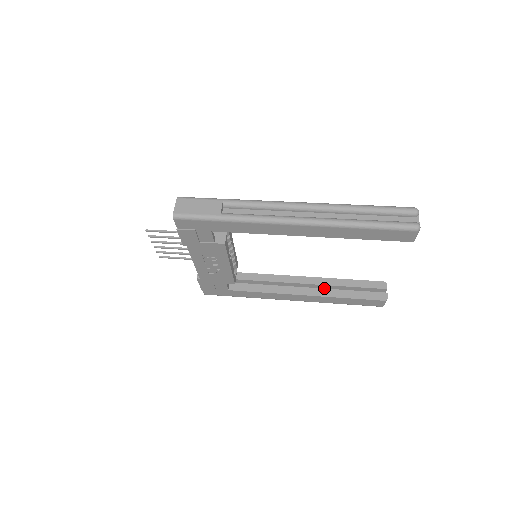
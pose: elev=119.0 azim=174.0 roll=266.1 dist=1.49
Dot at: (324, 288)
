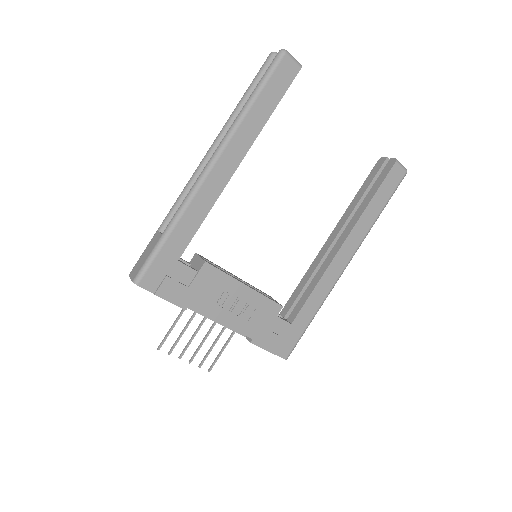
Dot at: occluded
